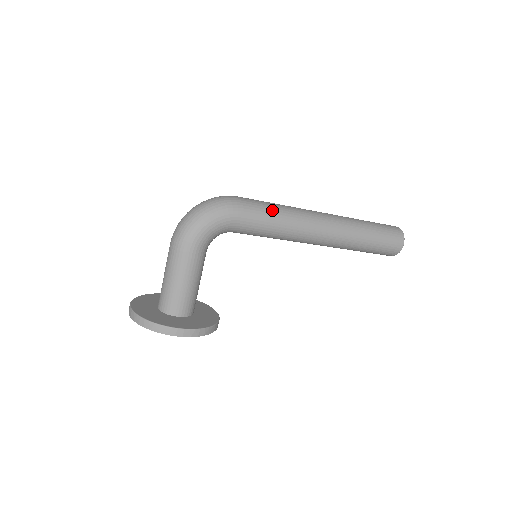
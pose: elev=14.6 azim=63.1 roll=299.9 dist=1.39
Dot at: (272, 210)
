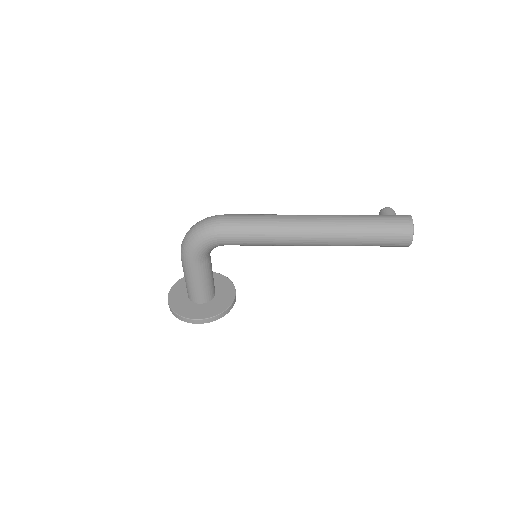
Dot at: (252, 228)
